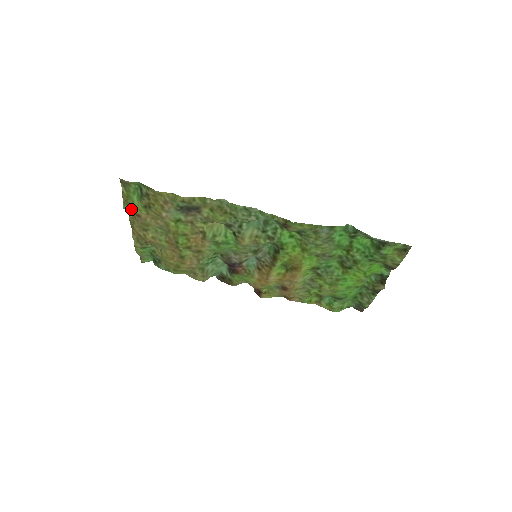
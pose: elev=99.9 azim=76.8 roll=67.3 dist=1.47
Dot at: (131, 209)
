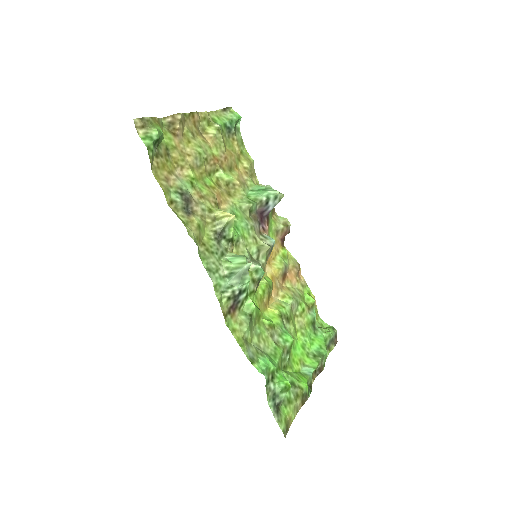
Dot at: (164, 129)
